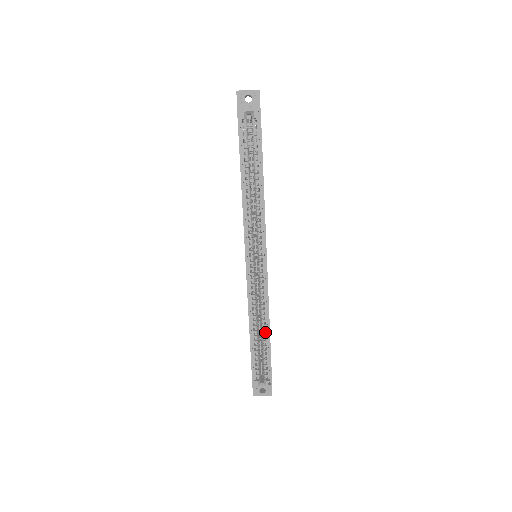
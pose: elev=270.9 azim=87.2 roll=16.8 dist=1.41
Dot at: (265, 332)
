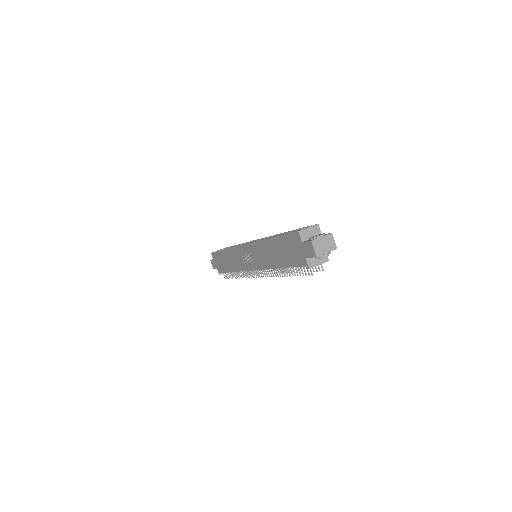
Dot at: occluded
